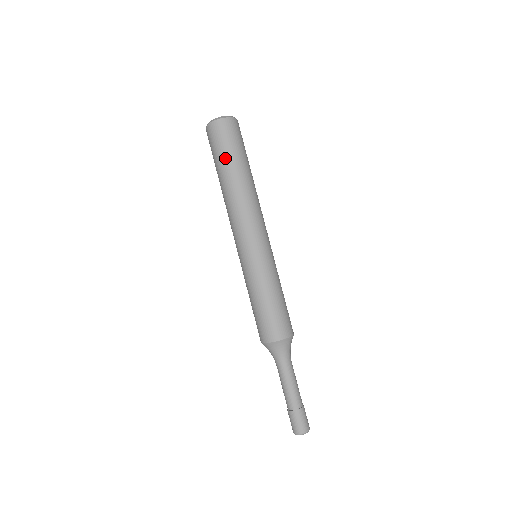
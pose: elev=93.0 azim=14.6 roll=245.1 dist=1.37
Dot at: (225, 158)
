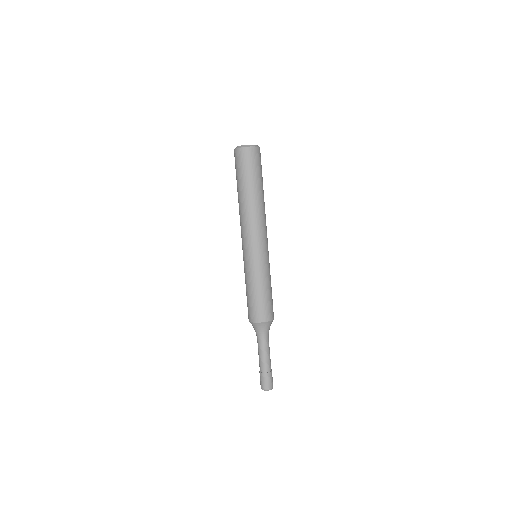
Dot at: (253, 178)
